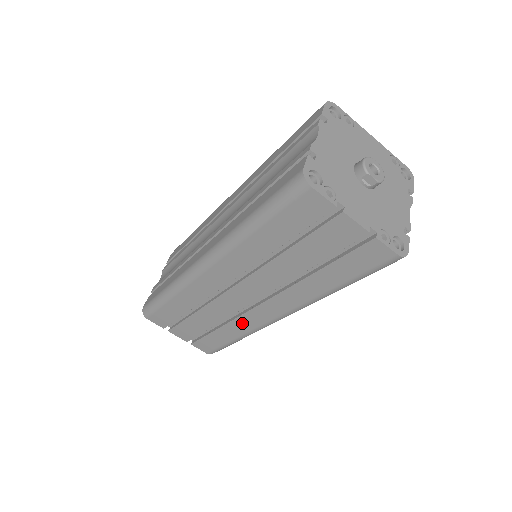
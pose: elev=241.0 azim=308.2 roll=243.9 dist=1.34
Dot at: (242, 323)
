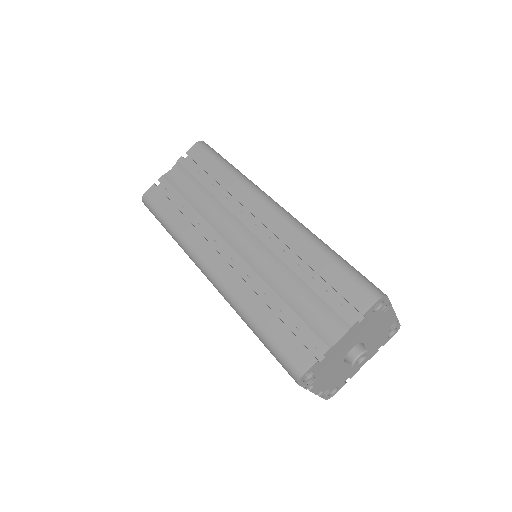
Dot at: occluded
